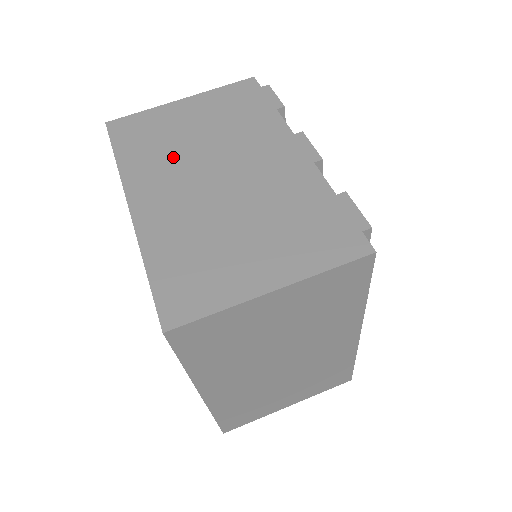
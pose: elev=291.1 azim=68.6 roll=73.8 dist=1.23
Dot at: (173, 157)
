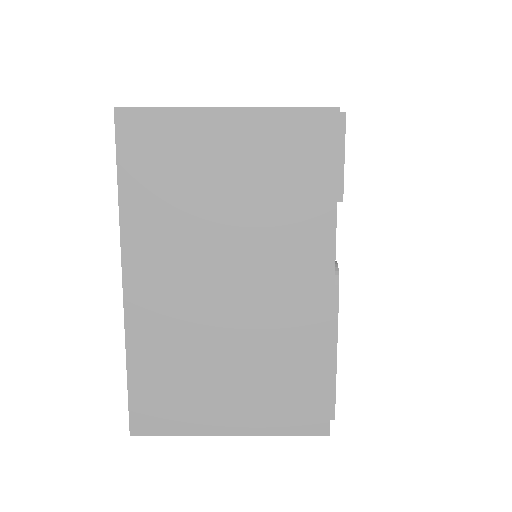
Dot at: occluded
